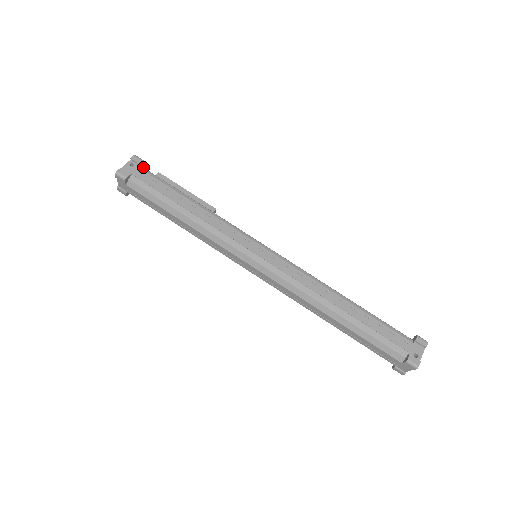
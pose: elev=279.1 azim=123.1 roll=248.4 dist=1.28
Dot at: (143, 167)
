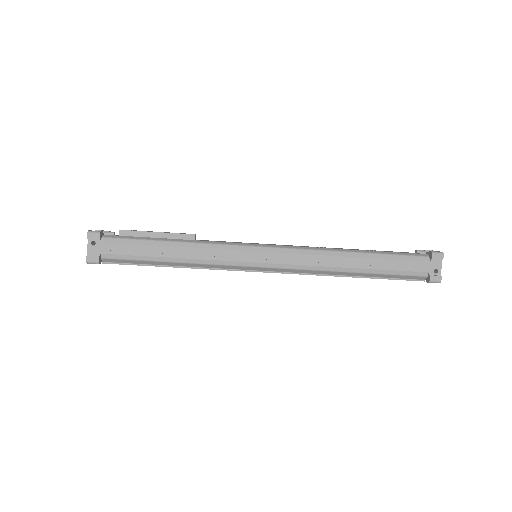
Dot at: (102, 234)
